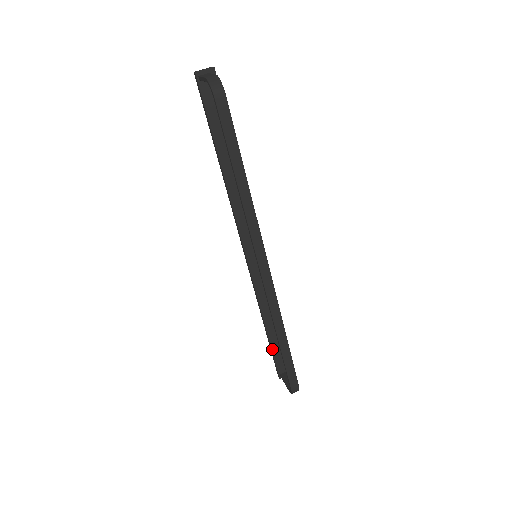
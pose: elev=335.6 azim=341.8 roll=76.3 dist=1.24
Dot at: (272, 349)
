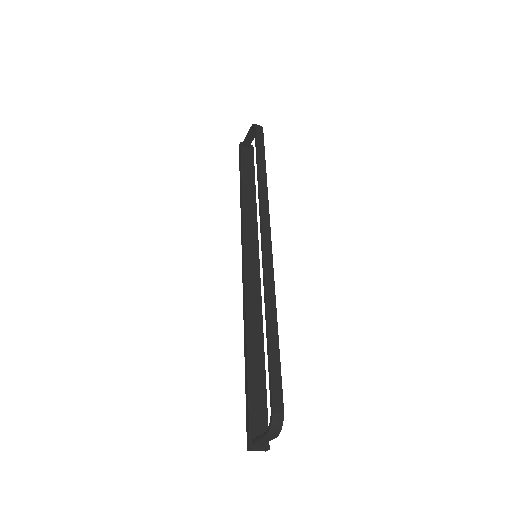
Dot at: (249, 389)
